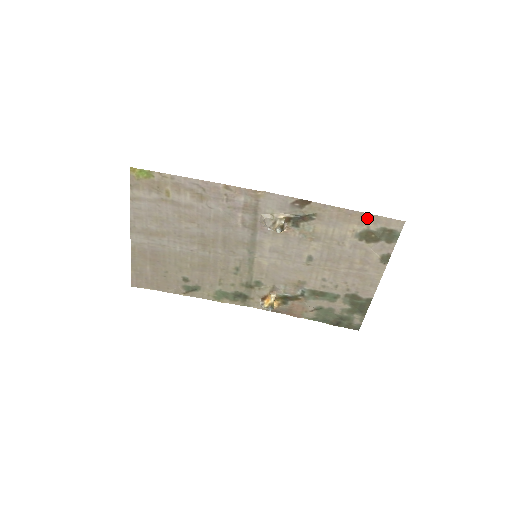
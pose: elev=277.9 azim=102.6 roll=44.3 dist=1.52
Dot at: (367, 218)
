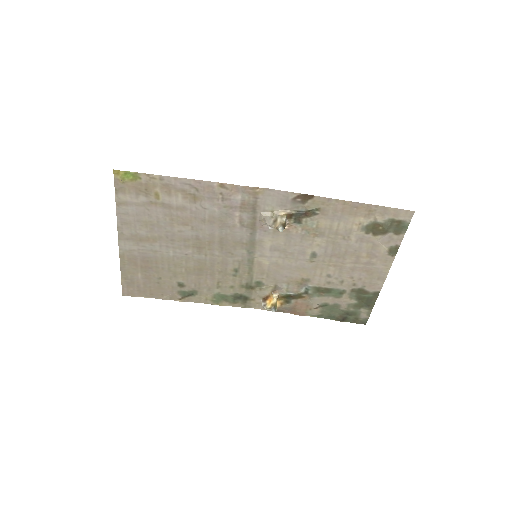
Dot at: (374, 210)
